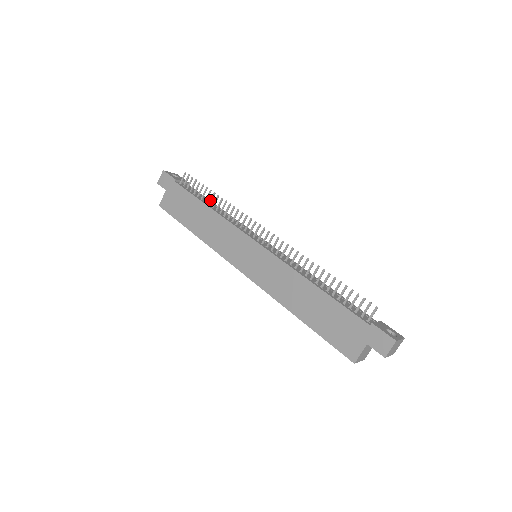
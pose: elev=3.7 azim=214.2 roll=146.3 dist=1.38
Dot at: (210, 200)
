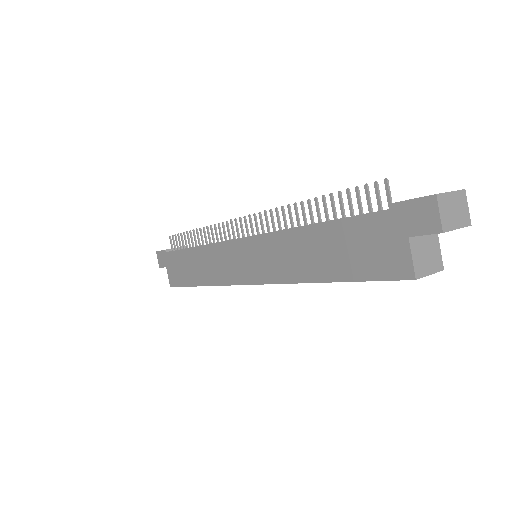
Dot at: occluded
